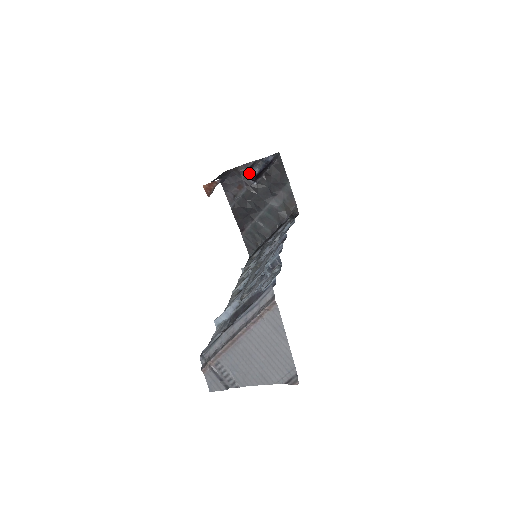
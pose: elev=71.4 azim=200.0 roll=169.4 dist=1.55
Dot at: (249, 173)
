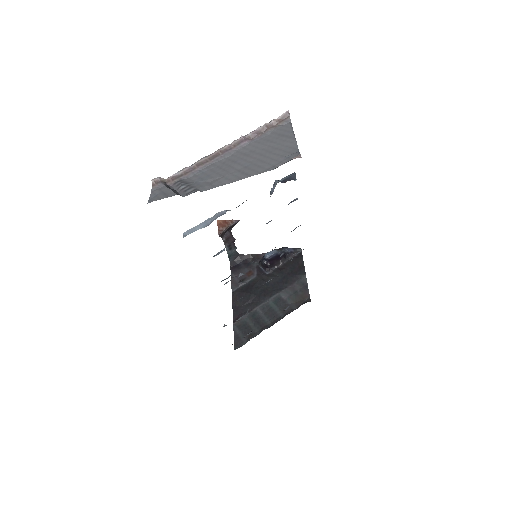
Dot at: occluded
